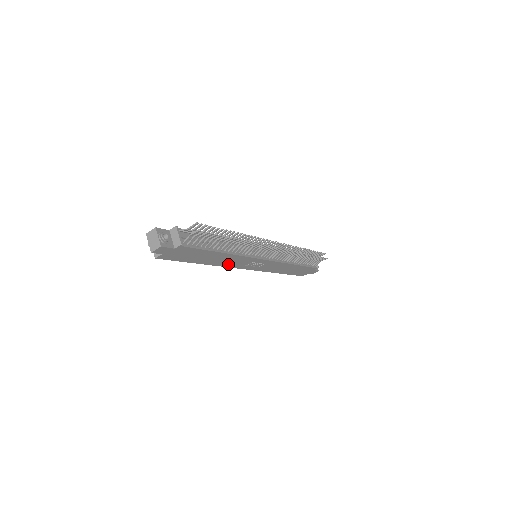
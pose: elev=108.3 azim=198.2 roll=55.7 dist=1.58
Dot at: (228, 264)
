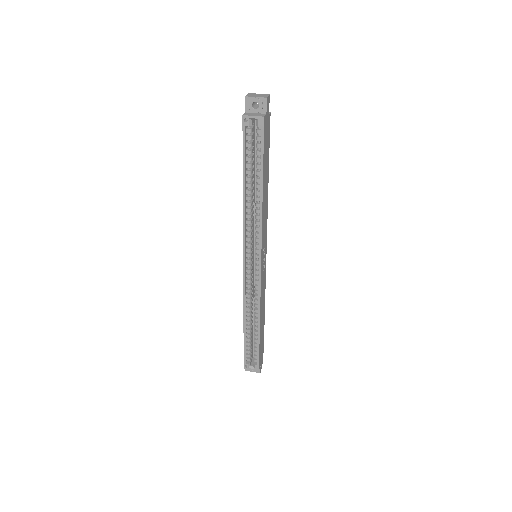
Dot at: (263, 224)
